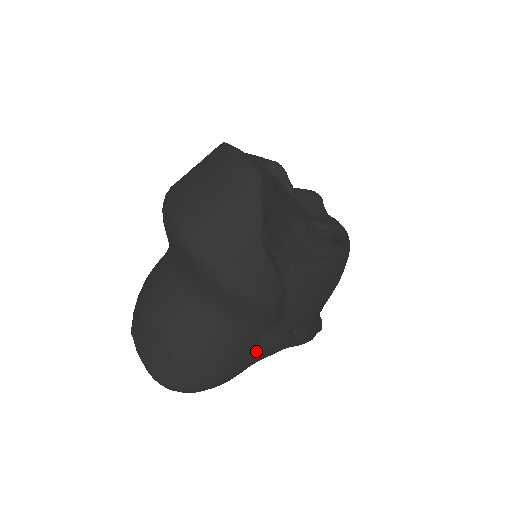
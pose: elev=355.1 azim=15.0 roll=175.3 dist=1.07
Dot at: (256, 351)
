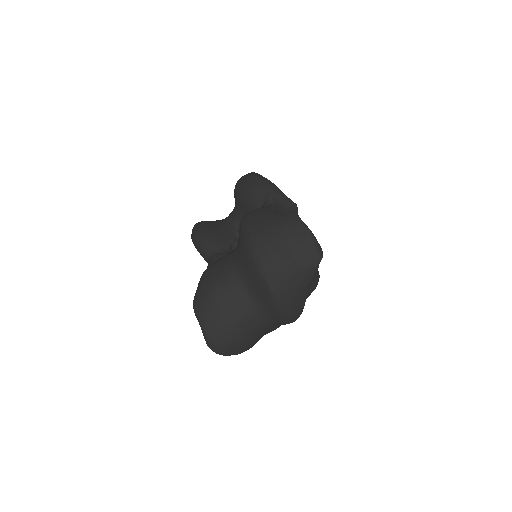
Dot at: (264, 334)
